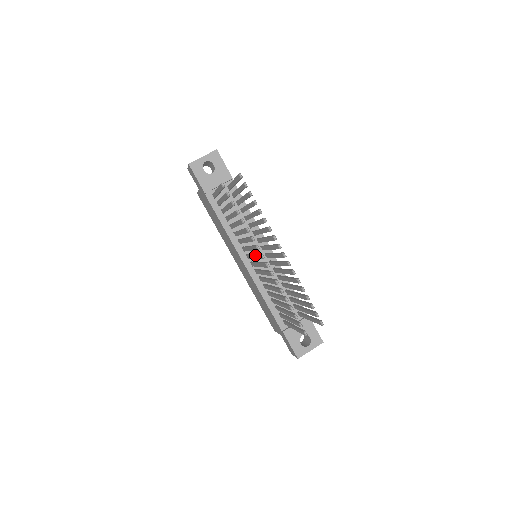
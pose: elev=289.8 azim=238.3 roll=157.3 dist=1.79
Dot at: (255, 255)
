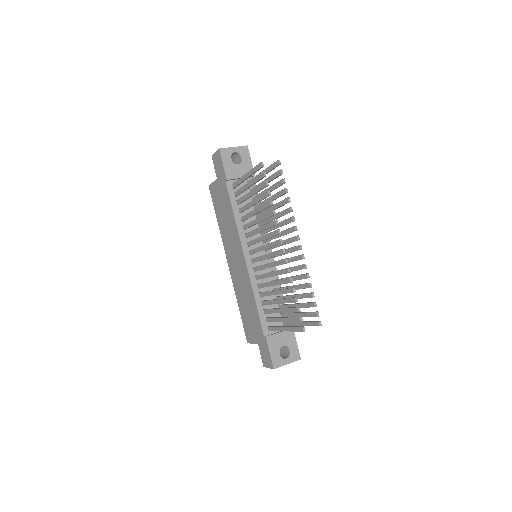
Dot at: (269, 243)
